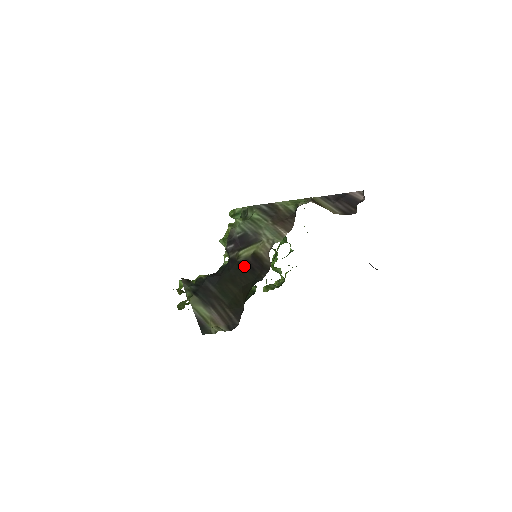
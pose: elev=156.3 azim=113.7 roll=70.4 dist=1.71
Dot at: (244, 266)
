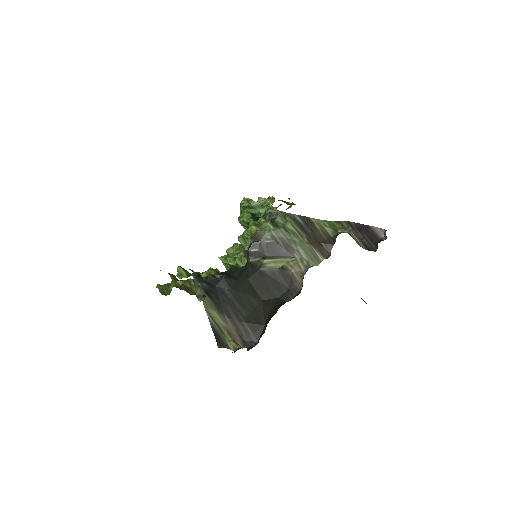
Dot at: (268, 278)
